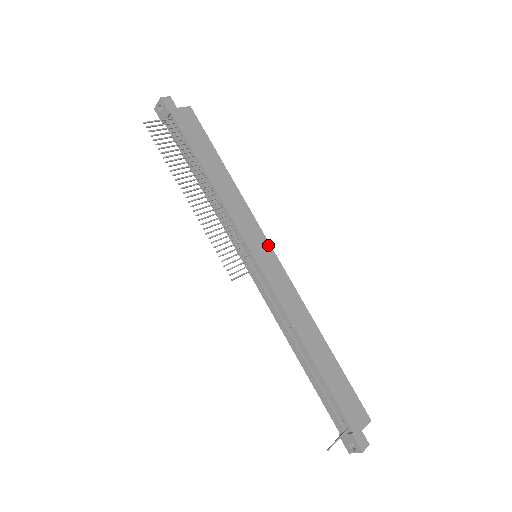
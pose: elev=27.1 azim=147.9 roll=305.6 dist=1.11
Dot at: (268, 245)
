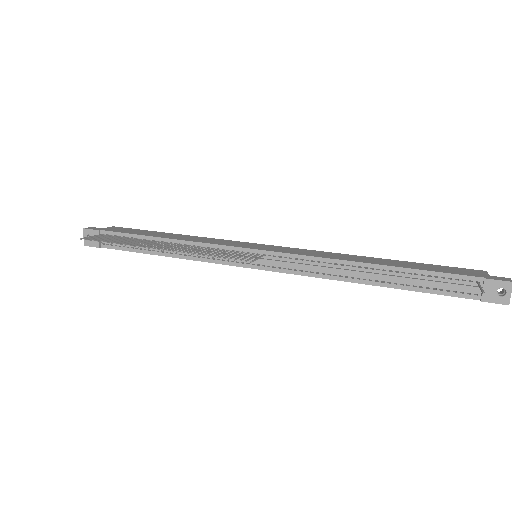
Dot at: (258, 244)
